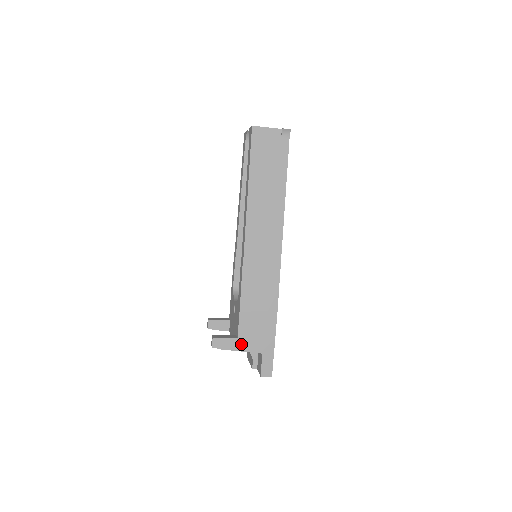
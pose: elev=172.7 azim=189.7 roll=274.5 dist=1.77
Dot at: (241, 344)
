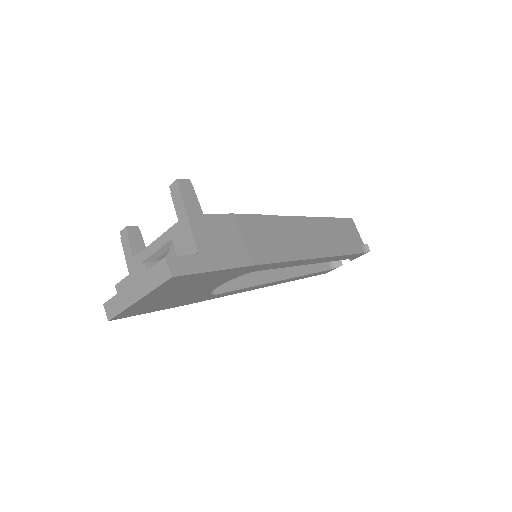
Dot at: (198, 220)
